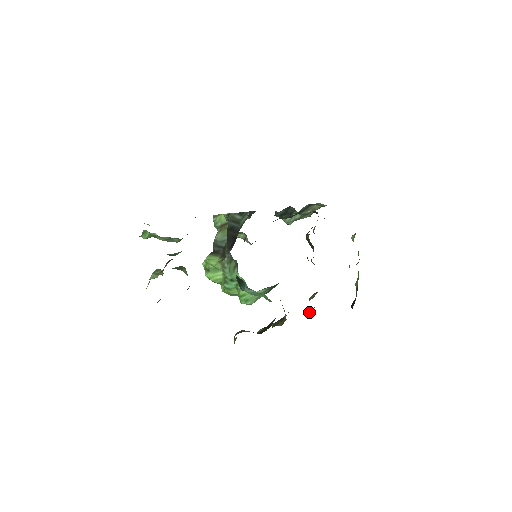
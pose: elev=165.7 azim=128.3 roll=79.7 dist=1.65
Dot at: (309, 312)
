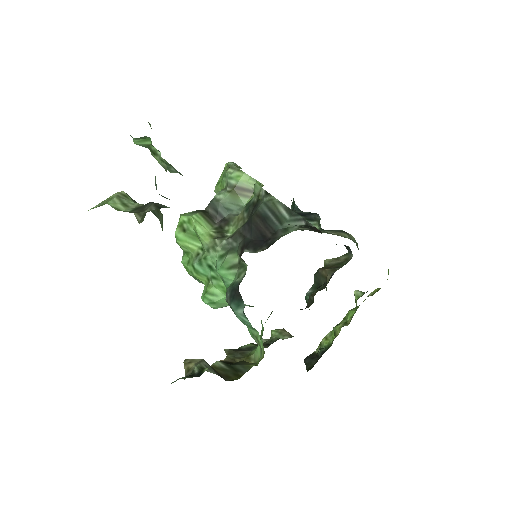
Dot at: occluded
